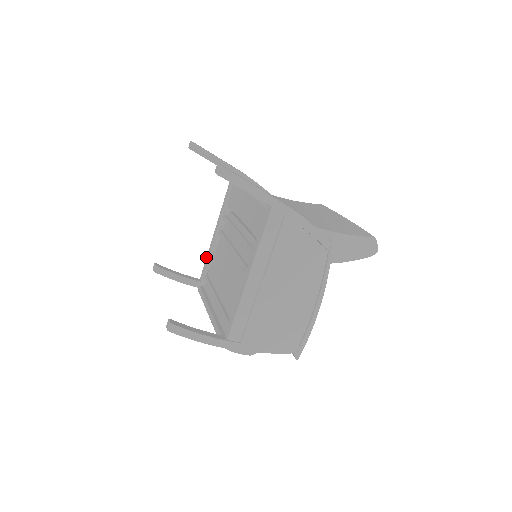
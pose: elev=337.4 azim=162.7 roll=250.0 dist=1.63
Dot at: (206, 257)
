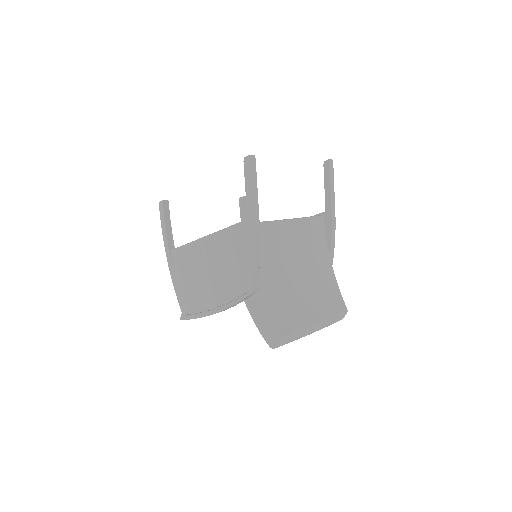
Dot at: occluded
